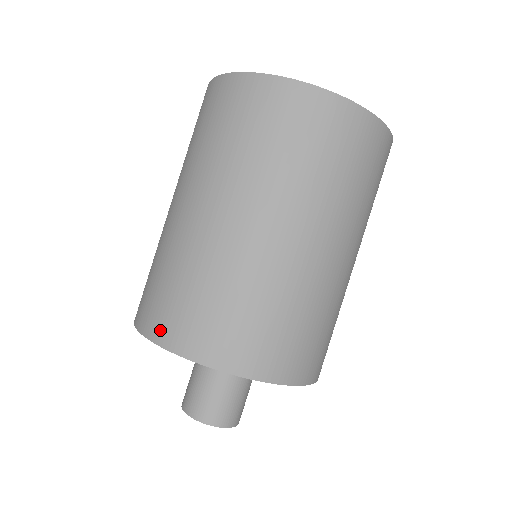
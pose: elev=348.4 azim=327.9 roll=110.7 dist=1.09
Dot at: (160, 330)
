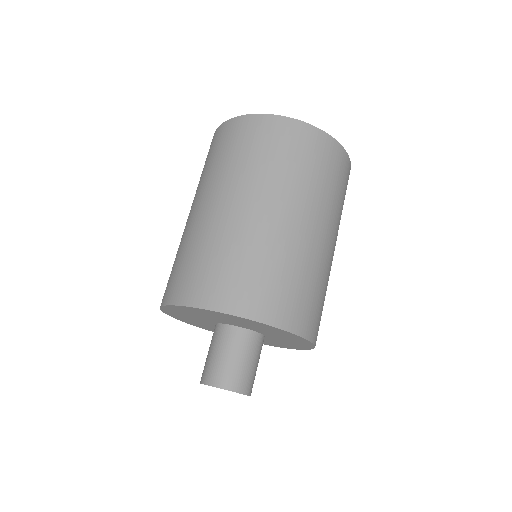
Dot at: (193, 295)
